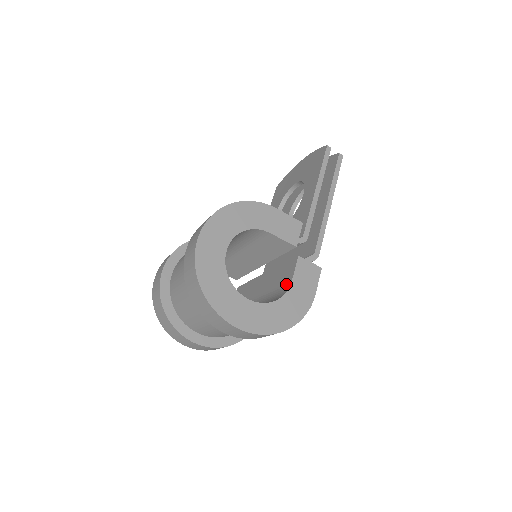
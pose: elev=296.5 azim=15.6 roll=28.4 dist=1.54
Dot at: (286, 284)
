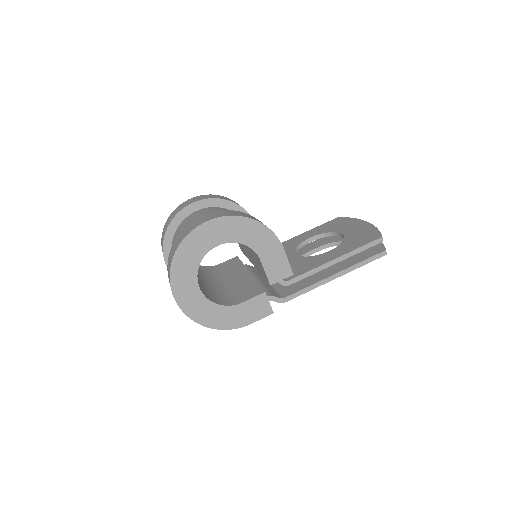
Dot at: (239, 299)
